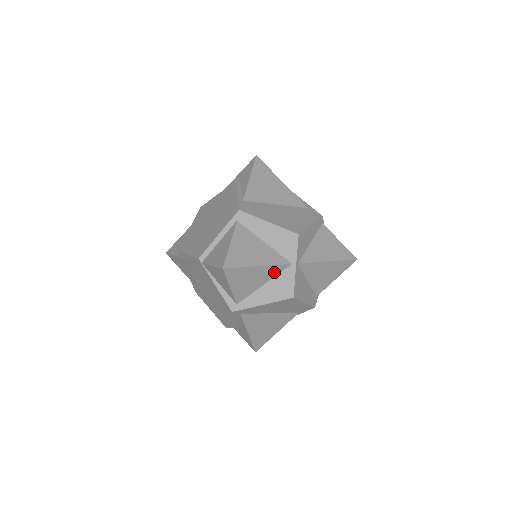
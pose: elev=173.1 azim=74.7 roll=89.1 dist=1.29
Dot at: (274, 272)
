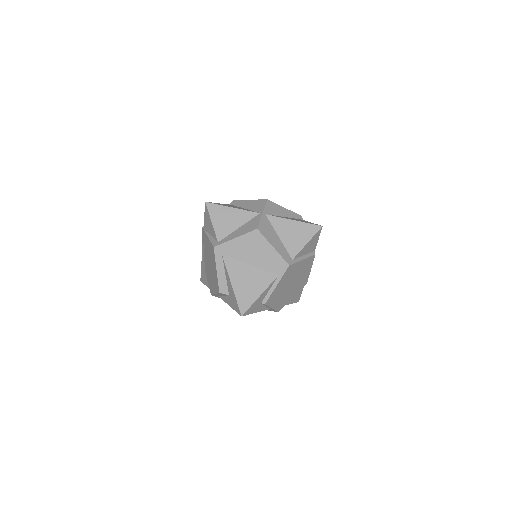
Dot at: (246, 218)
